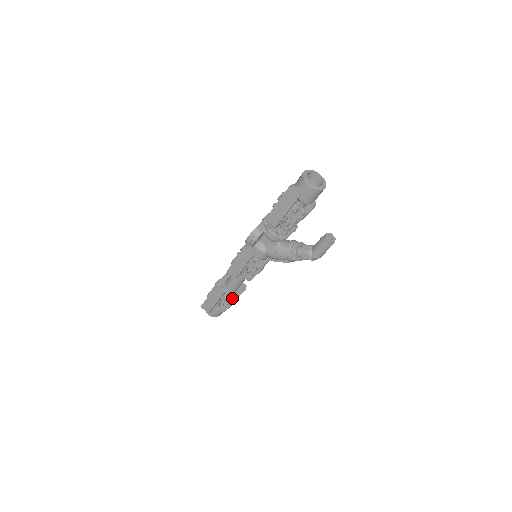
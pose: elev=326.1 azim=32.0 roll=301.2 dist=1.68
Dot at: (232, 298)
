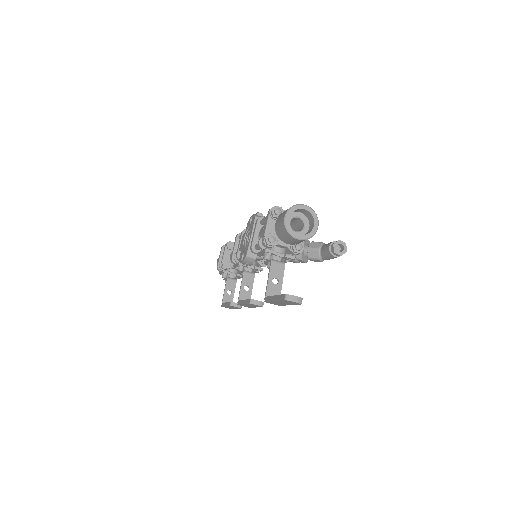
Dot at: occluded
